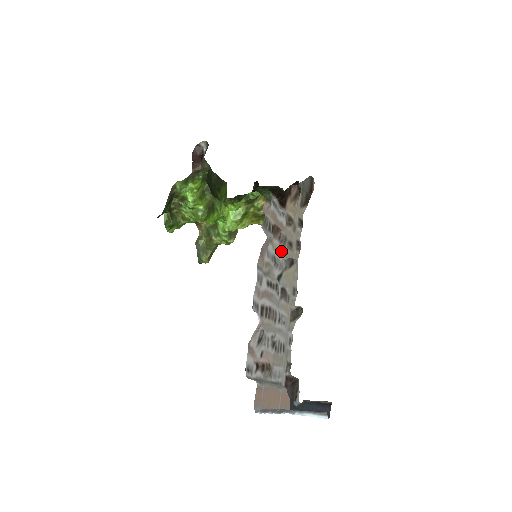
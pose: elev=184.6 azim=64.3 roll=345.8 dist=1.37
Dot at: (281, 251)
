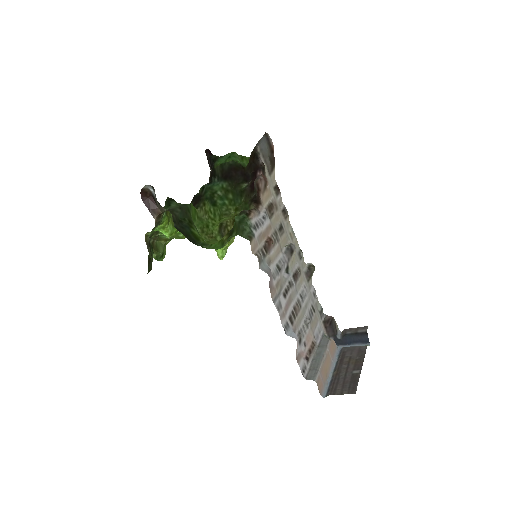
Dot at: (278, 248)
